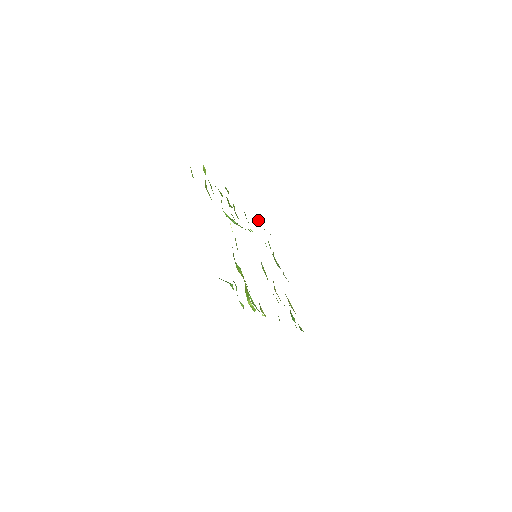
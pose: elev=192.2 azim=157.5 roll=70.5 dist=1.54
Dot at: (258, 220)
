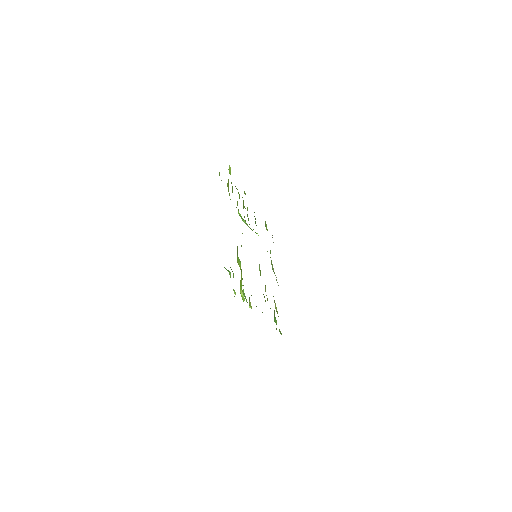
Dot at: (265, 225)
